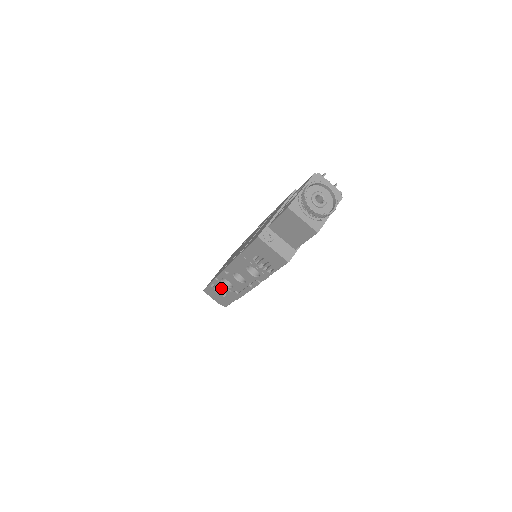
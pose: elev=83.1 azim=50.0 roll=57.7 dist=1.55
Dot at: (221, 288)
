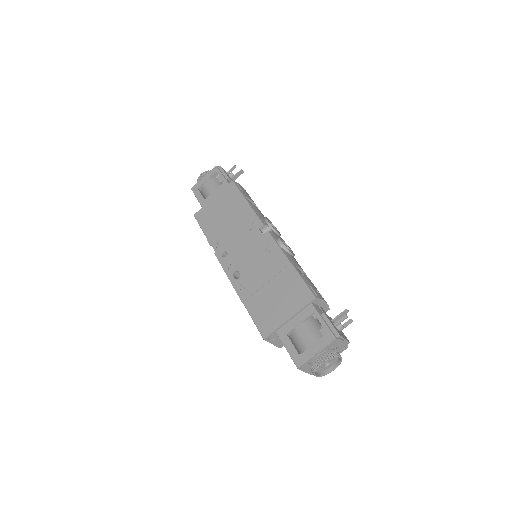
Dot at: occluded
